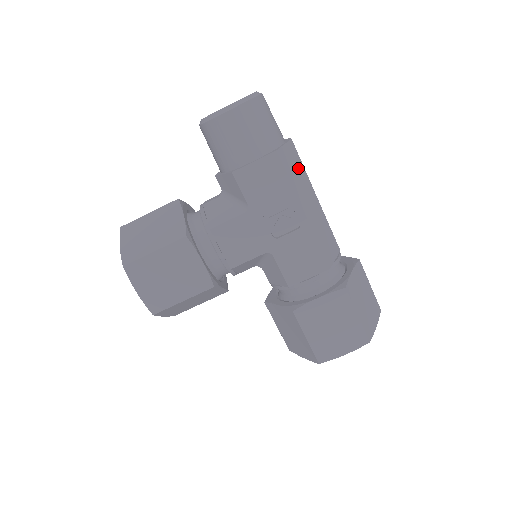
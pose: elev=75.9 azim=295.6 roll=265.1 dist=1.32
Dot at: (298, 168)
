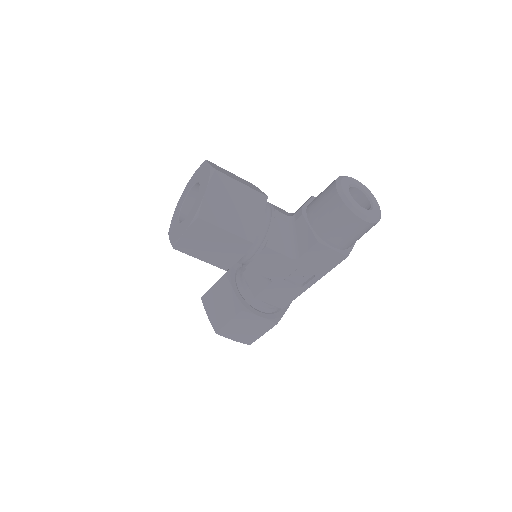
Dot at: occluded
